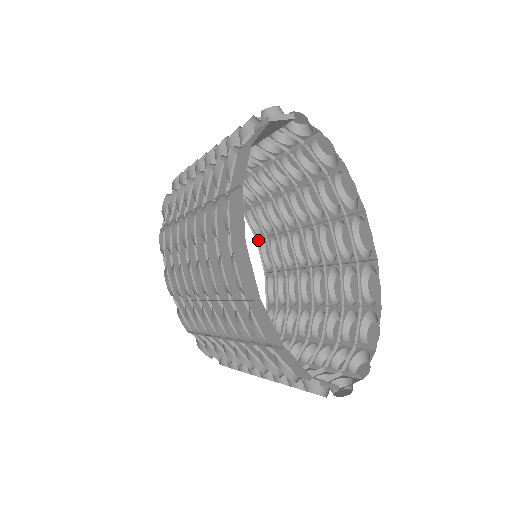
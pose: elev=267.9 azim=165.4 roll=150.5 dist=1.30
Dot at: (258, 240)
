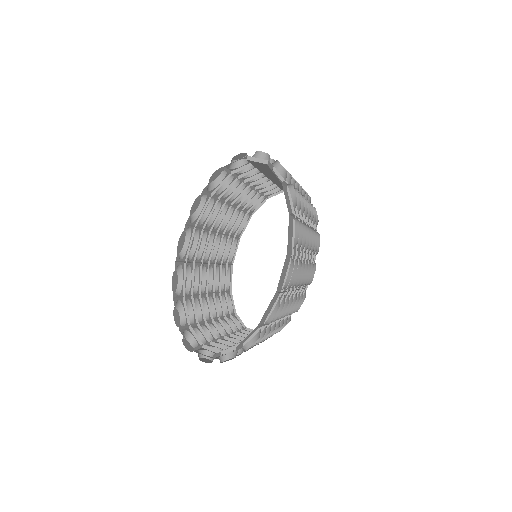
Dot at: occluded
